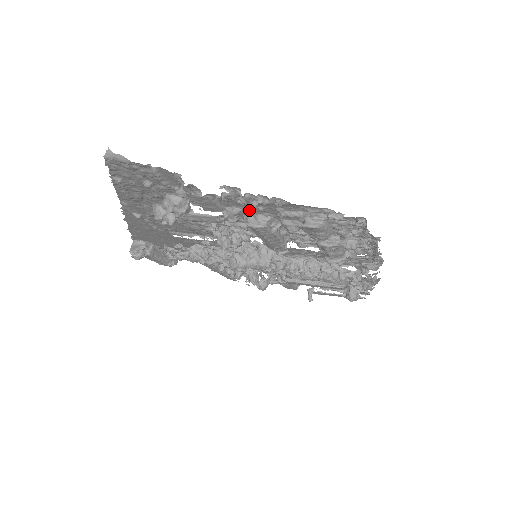
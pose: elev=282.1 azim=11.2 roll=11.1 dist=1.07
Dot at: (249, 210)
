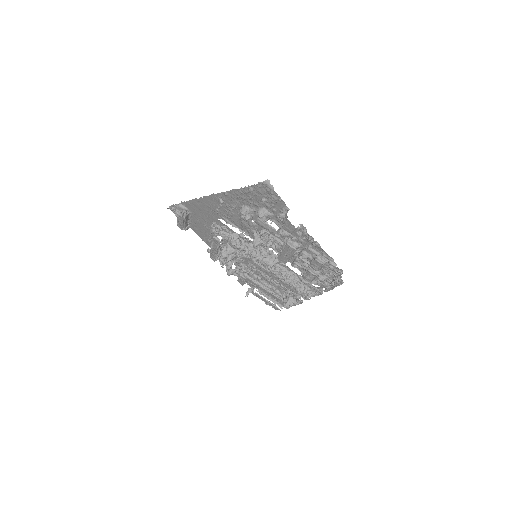
Dot at: (295, 238)
